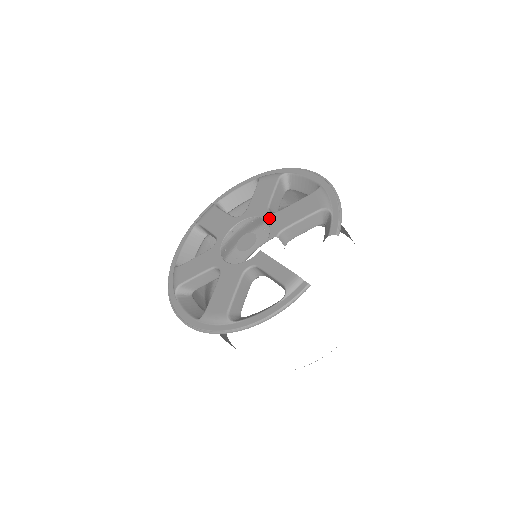
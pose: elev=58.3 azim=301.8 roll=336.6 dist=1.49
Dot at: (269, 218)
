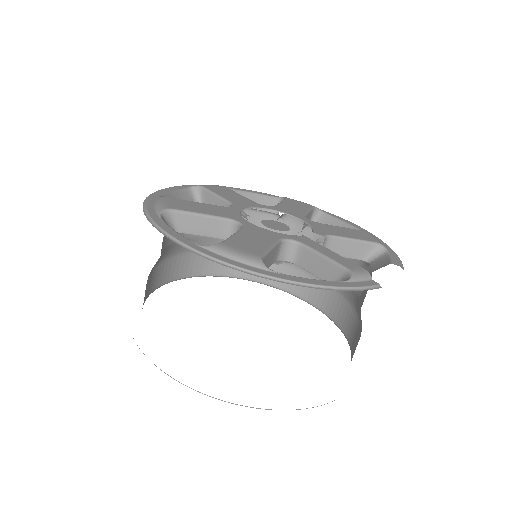
Dot at: (309, 222)
